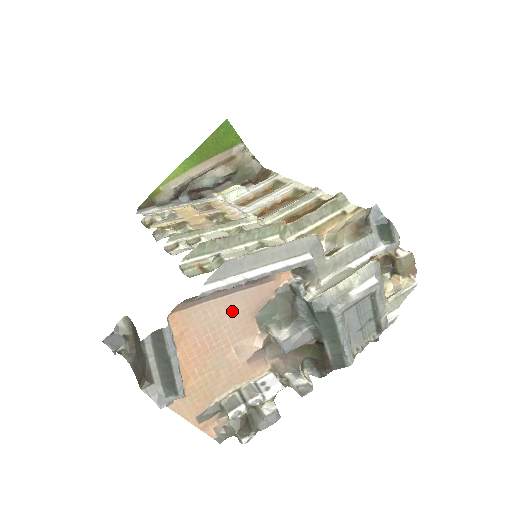
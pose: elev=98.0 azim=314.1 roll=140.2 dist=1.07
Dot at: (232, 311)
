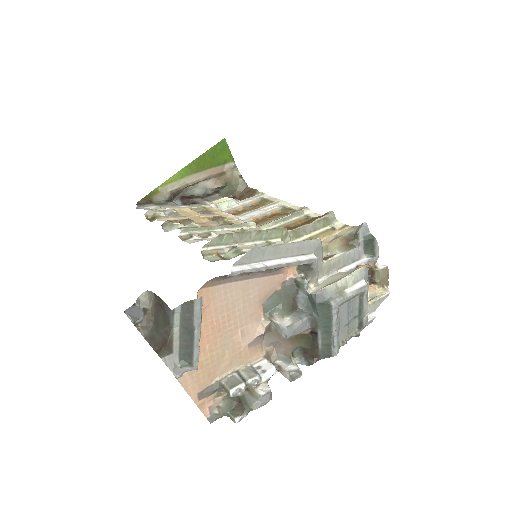
Dot at: (246, 295)
